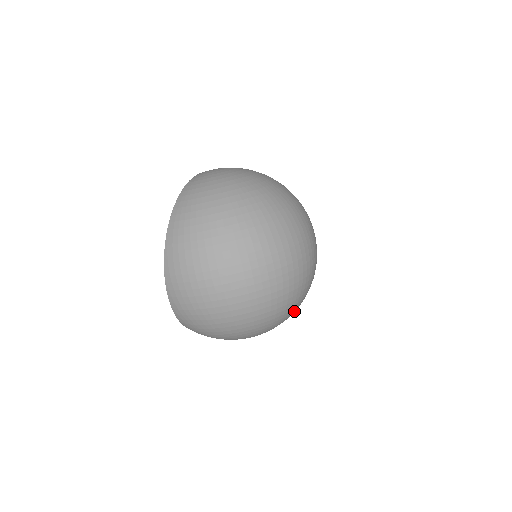
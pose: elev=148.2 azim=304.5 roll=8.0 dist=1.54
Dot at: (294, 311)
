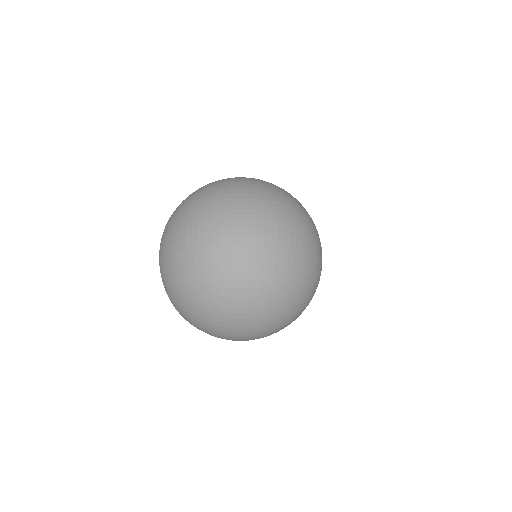
Dot at: (270, 301)
